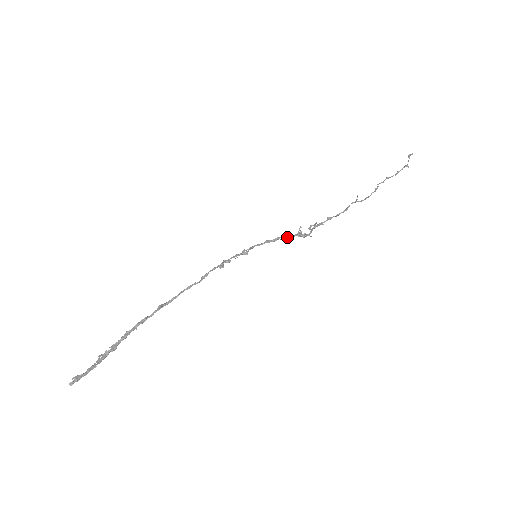
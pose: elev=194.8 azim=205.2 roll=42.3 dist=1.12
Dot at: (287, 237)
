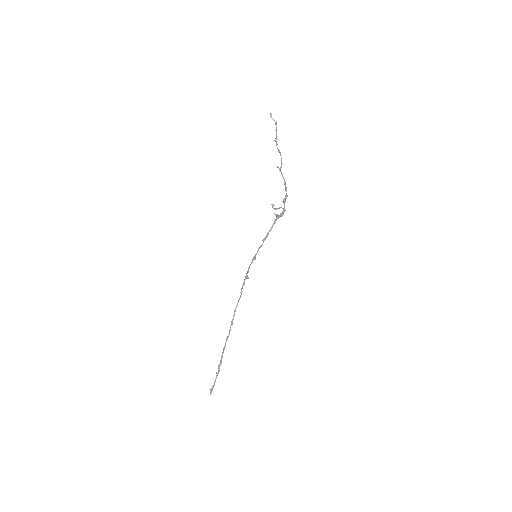
Dot at: (272, 226)
